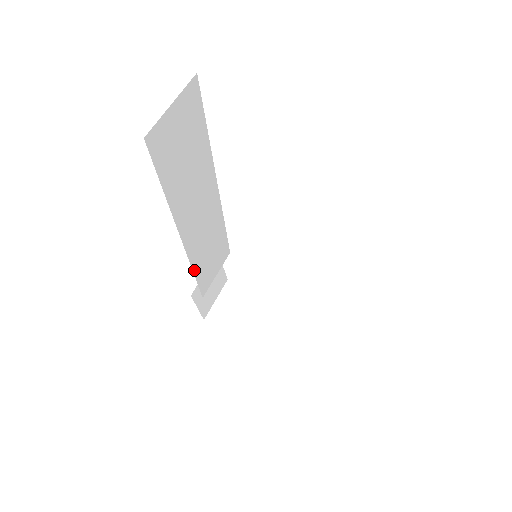
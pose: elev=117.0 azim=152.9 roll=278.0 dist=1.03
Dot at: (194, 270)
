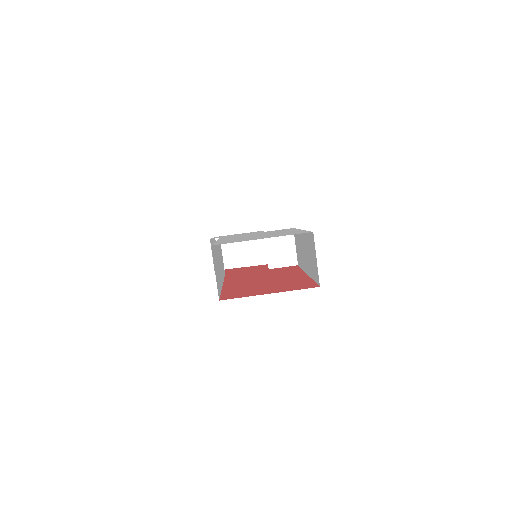
Dot at: occluded
